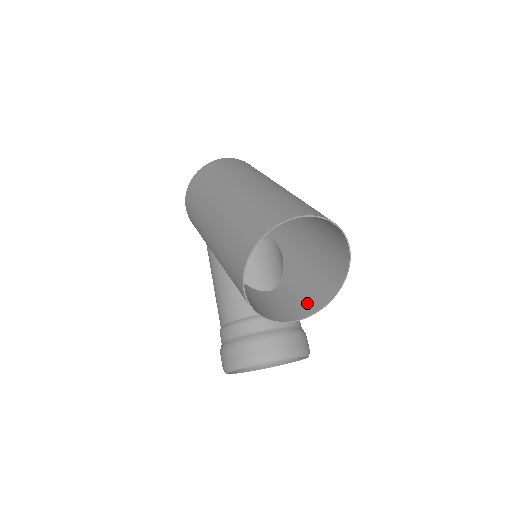
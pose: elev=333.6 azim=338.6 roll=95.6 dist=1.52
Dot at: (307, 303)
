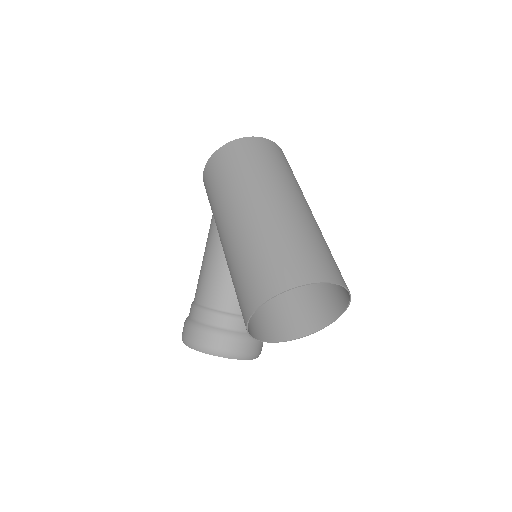
Dot at: (285, 326)
